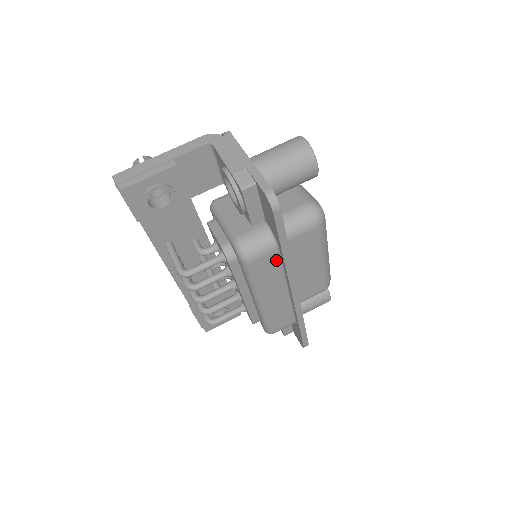
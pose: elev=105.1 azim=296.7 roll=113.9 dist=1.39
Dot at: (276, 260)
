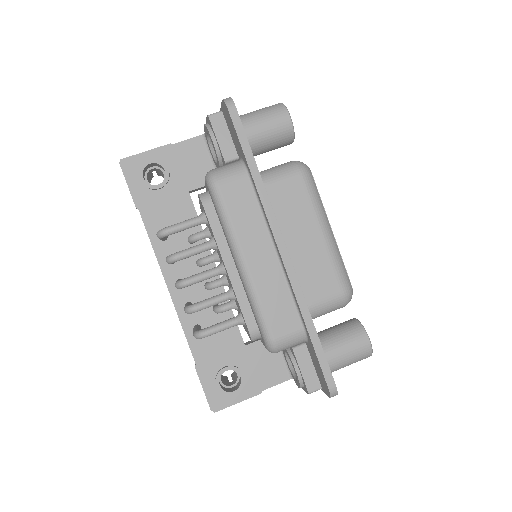
Dot at: (250, 192)
